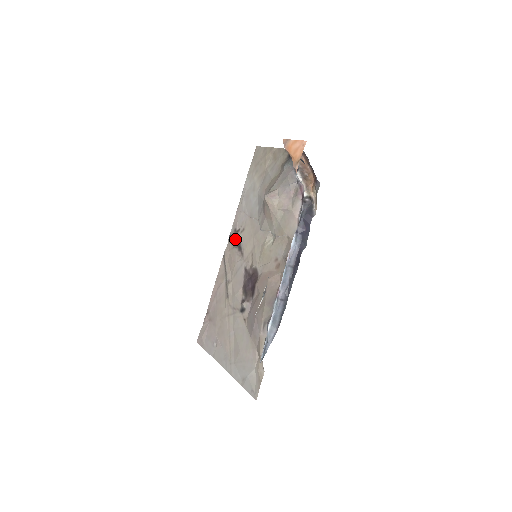
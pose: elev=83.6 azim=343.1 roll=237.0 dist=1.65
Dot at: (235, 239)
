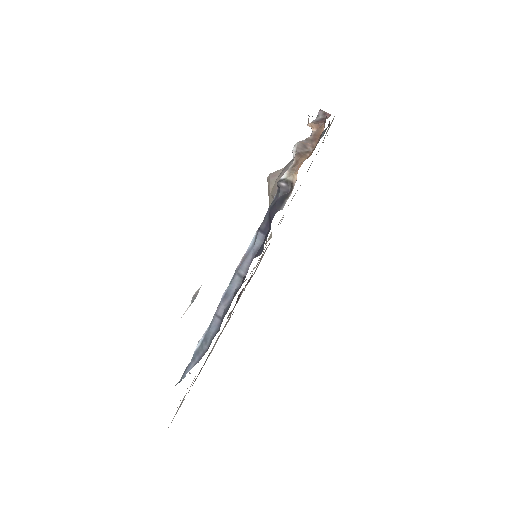
Dot at: occluded
